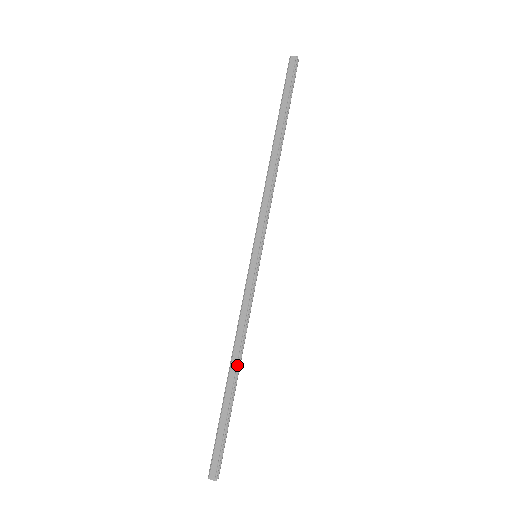
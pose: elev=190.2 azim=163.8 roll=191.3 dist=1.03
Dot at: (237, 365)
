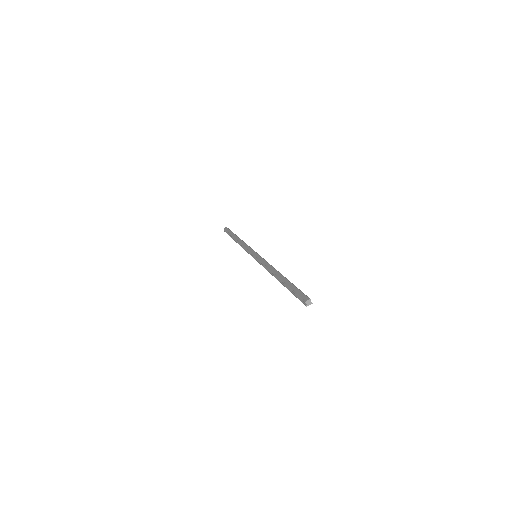
Dot at: (279, 273)
